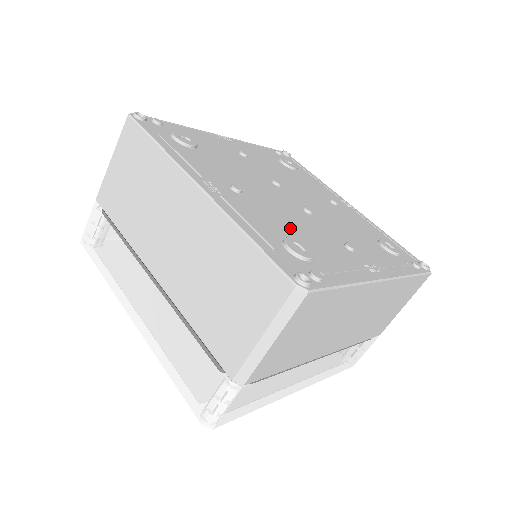
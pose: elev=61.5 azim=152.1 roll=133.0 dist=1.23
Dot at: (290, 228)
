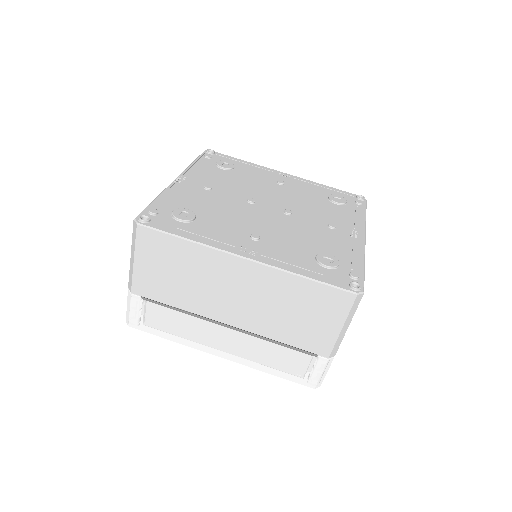
Dot at: (304, 244)
